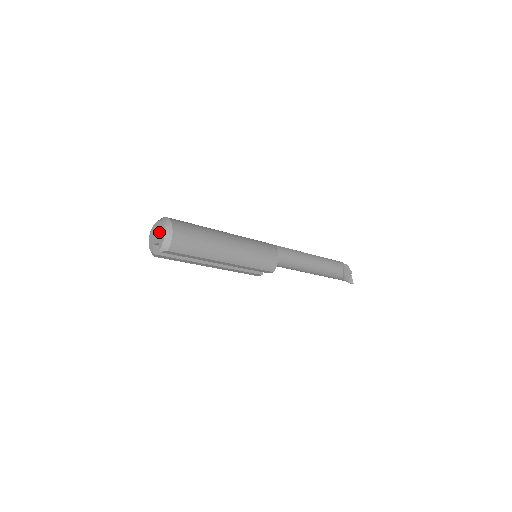
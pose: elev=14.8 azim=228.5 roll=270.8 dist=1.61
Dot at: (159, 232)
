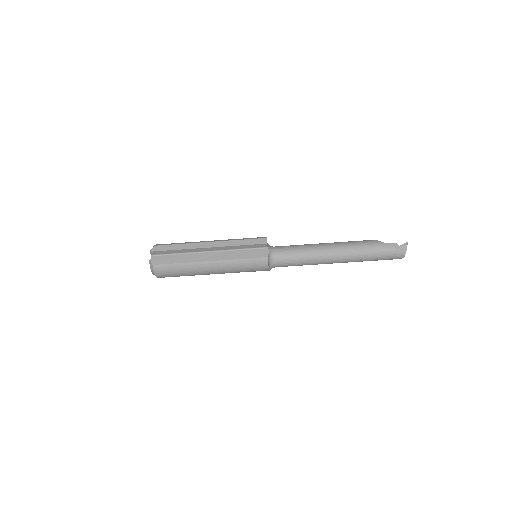
Dot at: occluded
